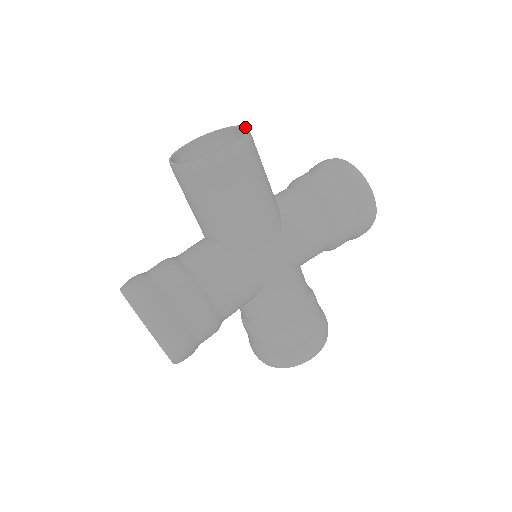
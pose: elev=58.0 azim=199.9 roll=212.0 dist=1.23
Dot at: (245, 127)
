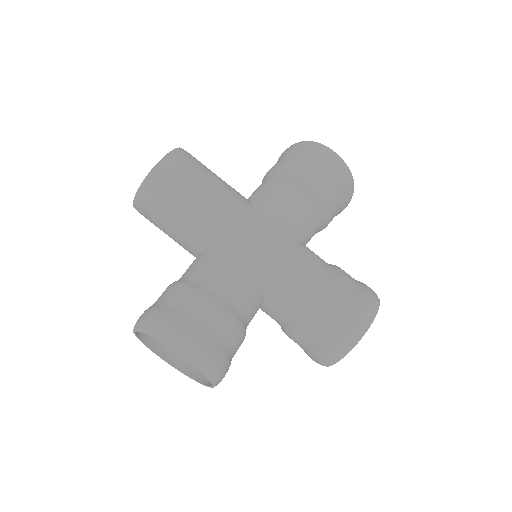
Dot at: occluded
